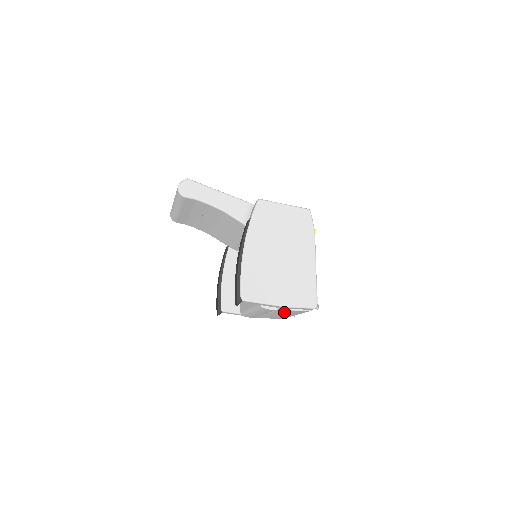
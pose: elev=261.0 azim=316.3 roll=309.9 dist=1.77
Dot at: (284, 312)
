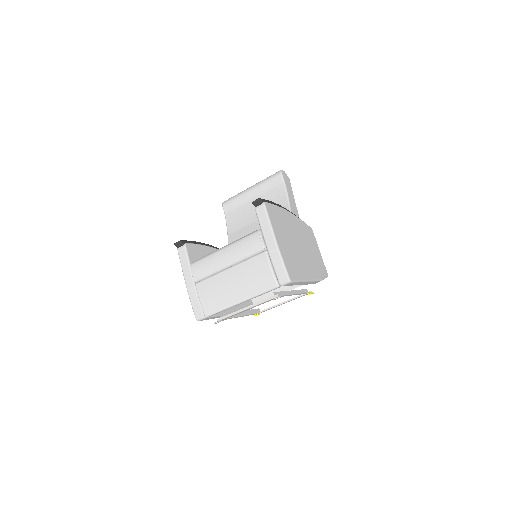
Dot at: (252, 269)
